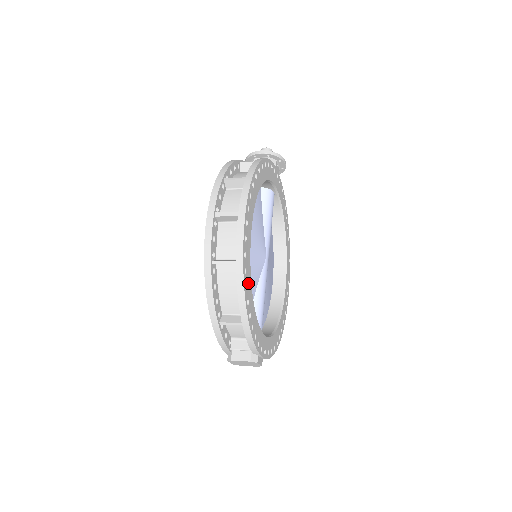
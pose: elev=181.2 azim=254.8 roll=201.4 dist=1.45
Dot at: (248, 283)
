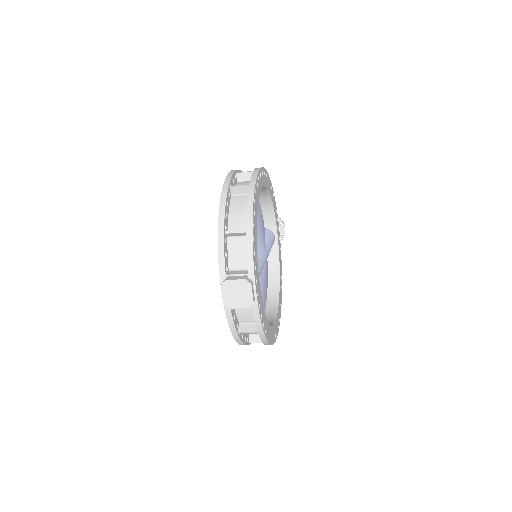
Dot at: (256, 205)
